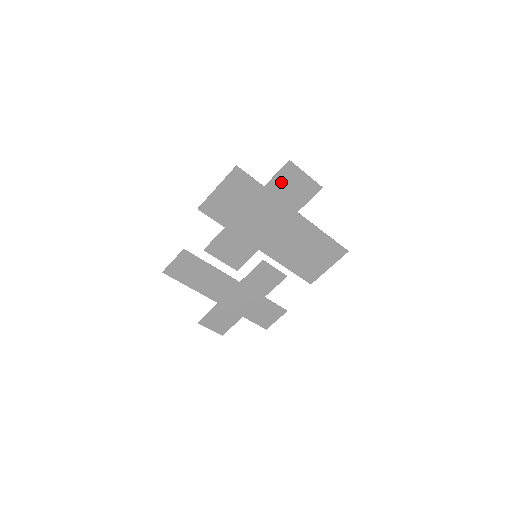
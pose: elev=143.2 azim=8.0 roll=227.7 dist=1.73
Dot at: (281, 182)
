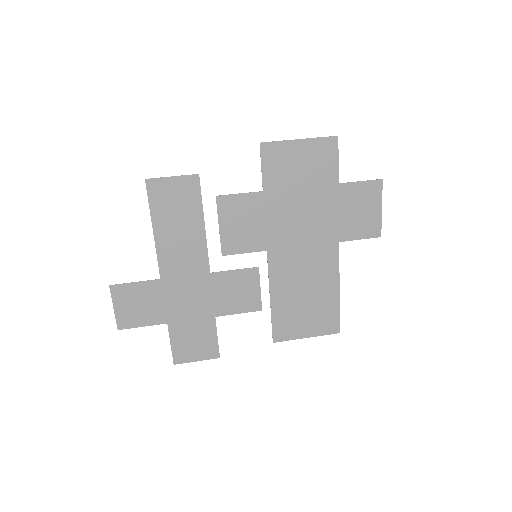
Dot at: (356, 194)
